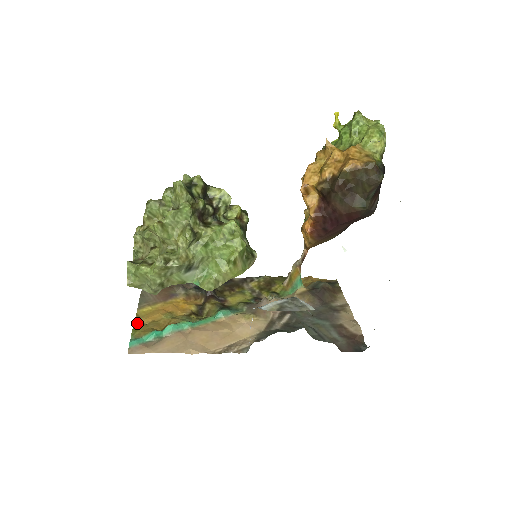
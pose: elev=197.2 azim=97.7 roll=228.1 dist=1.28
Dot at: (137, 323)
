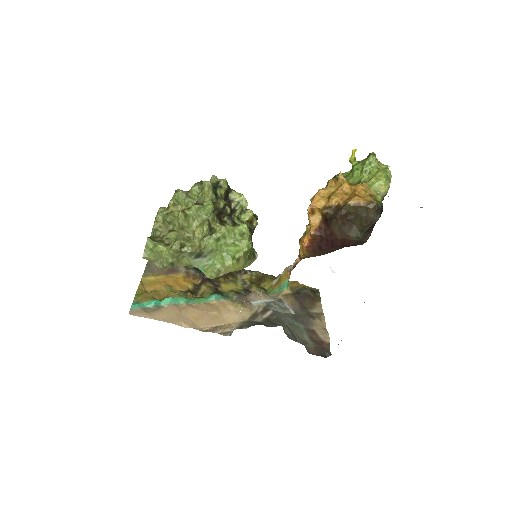
Dot at: (140, 289)
